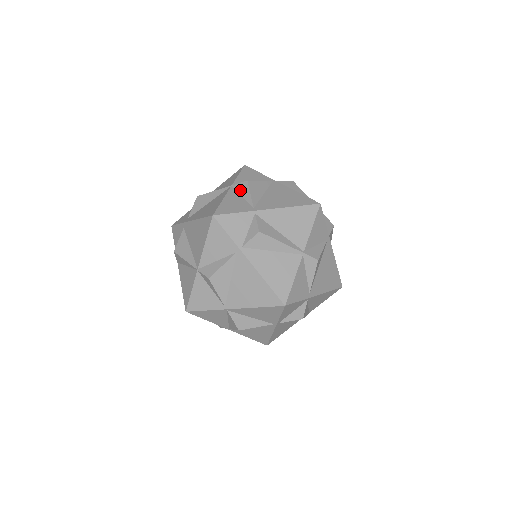
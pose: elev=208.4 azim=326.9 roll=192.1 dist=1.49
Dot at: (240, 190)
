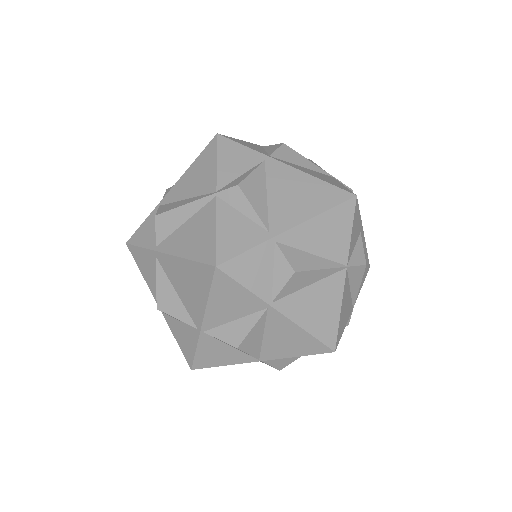
Dot at: occluded
